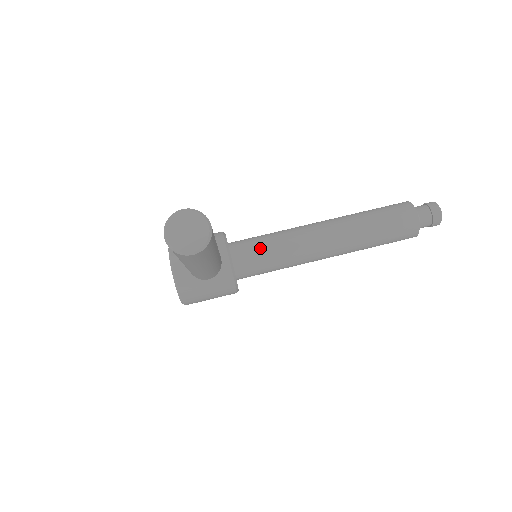
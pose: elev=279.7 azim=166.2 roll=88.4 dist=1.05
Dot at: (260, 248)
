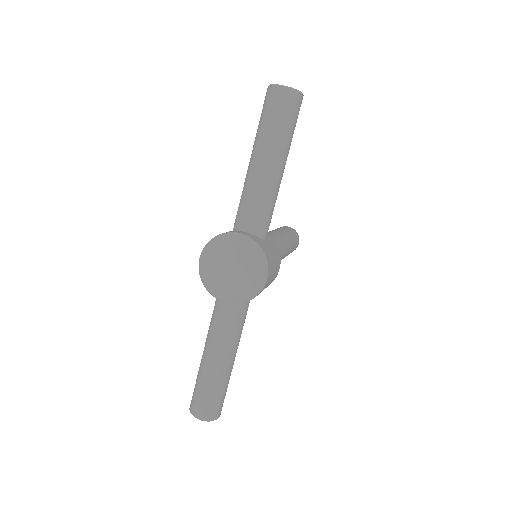
Dot at: occluded
